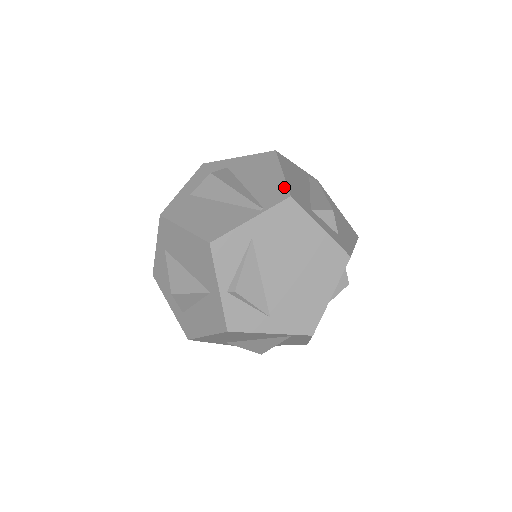
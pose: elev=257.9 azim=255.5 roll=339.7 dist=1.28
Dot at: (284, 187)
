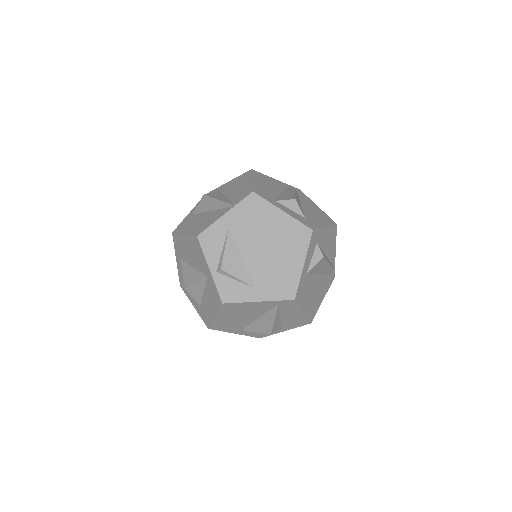
Dot at: (250, 188)
